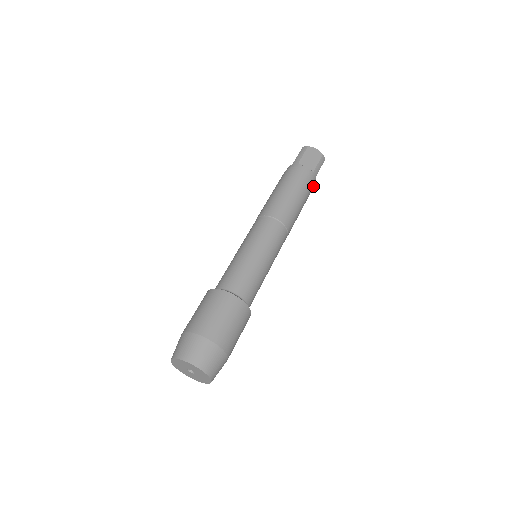
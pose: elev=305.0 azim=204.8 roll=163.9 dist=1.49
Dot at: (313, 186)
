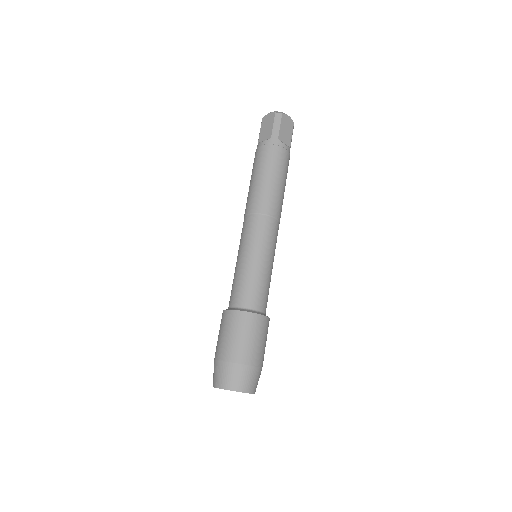
Dot at: occluded
